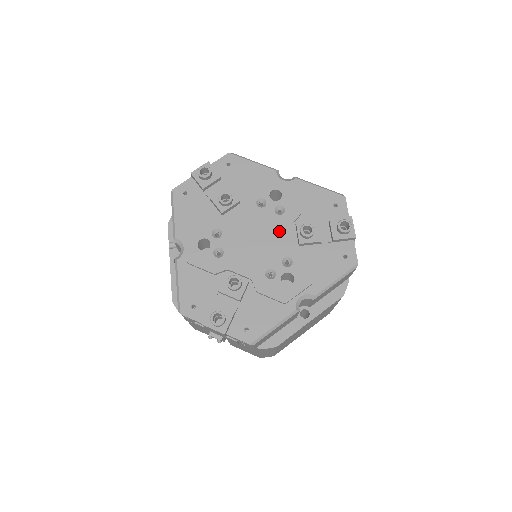
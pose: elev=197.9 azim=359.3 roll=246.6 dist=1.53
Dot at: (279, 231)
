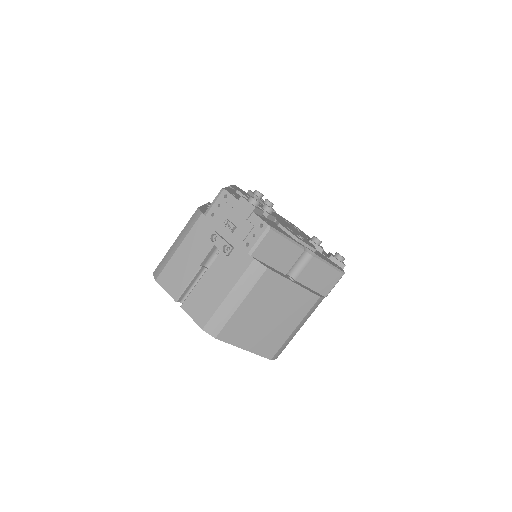
Dot at: (297, 231)
